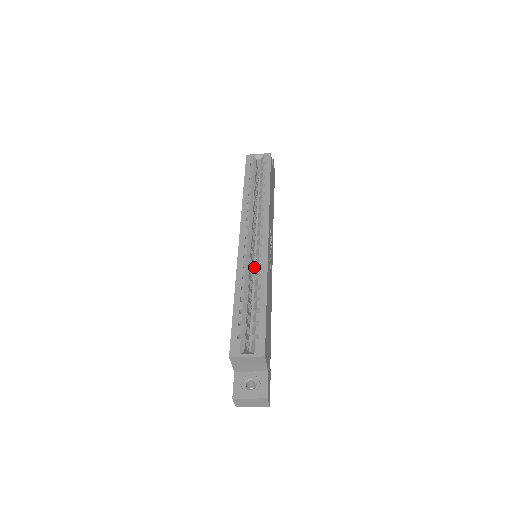
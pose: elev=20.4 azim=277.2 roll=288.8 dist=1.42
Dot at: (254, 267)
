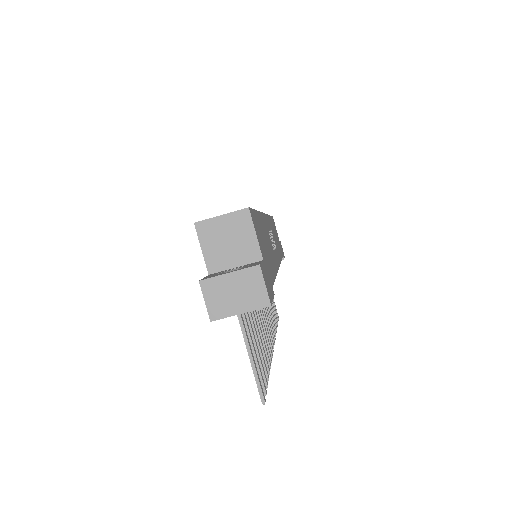
Dot at: occluded
